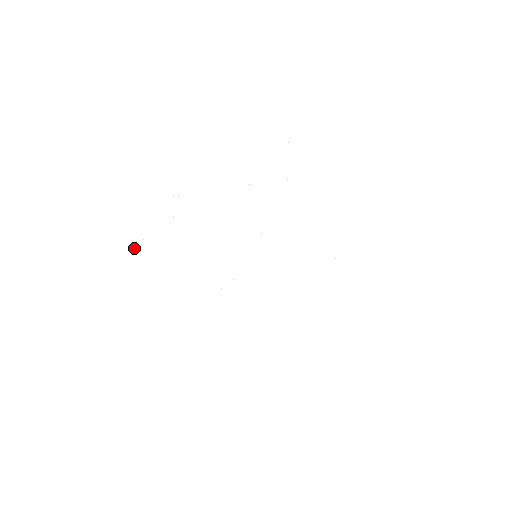
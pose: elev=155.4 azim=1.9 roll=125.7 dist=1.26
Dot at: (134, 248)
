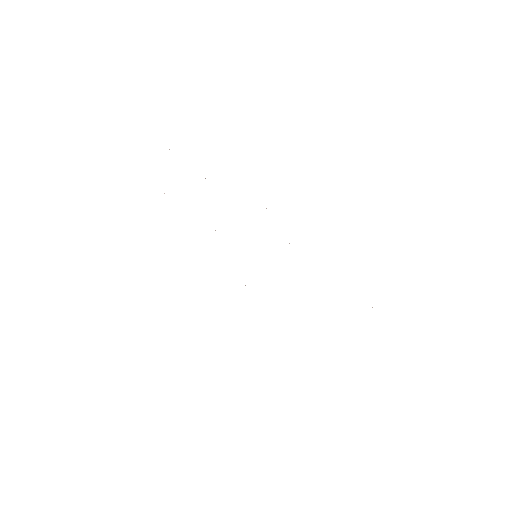
Dot at: occluded
